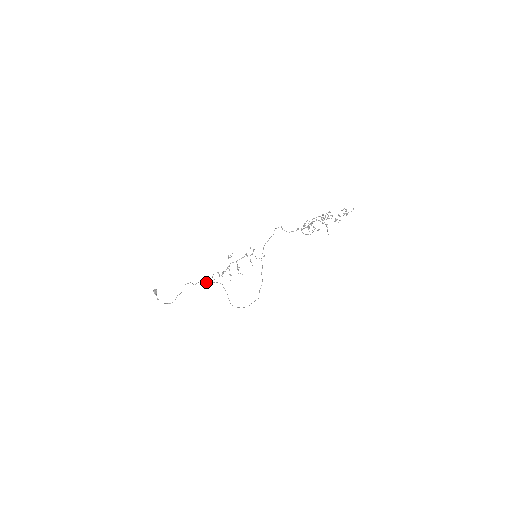
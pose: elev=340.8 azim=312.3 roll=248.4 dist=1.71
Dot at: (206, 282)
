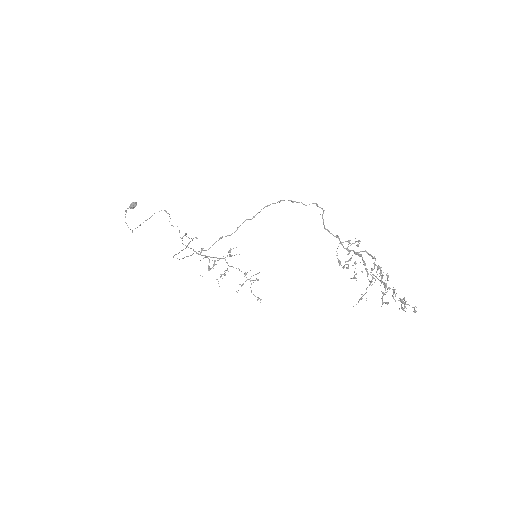
Dot at: (182, 237)
